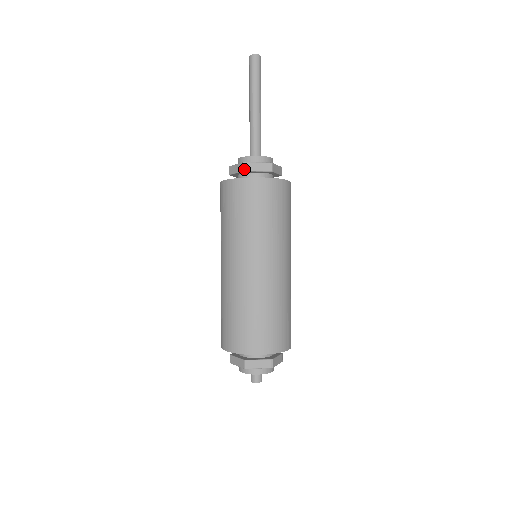
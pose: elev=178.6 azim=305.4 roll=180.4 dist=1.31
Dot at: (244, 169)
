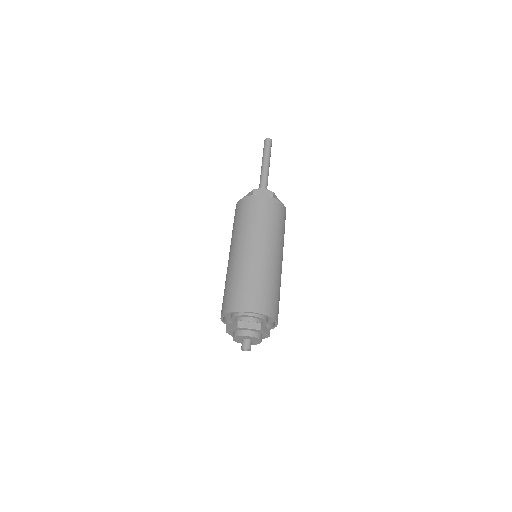
Dot at: (273, 196)
